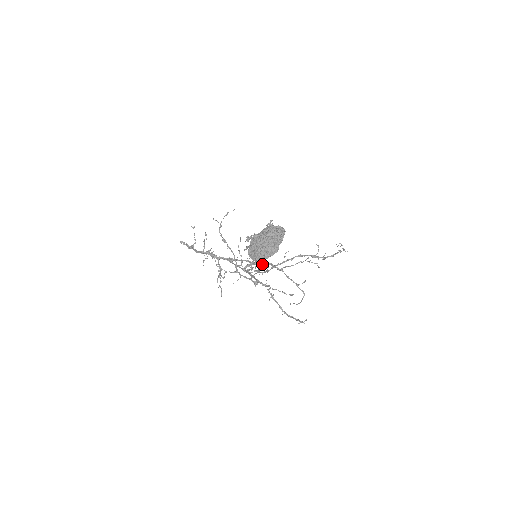
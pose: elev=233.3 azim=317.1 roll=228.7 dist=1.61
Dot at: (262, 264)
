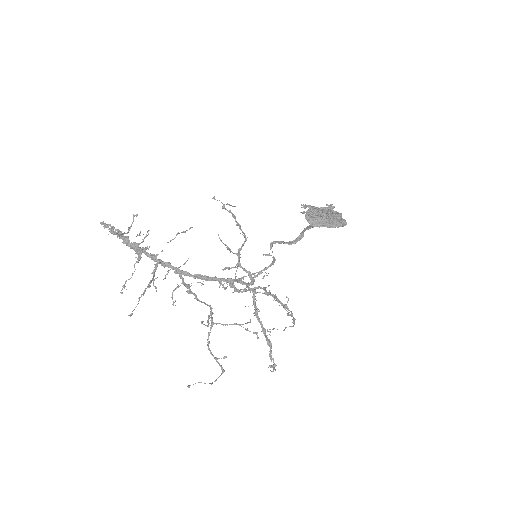
Dot at: (226, 287)
